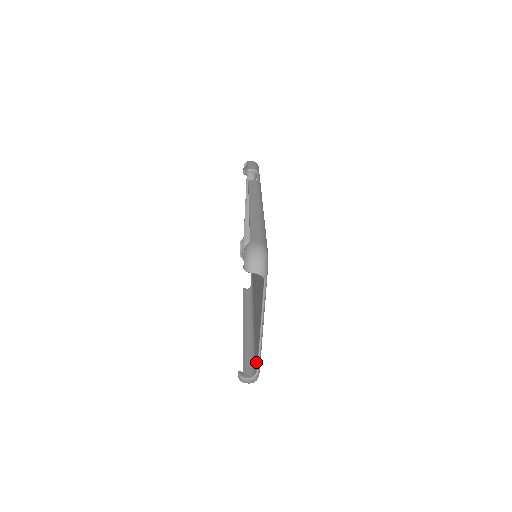
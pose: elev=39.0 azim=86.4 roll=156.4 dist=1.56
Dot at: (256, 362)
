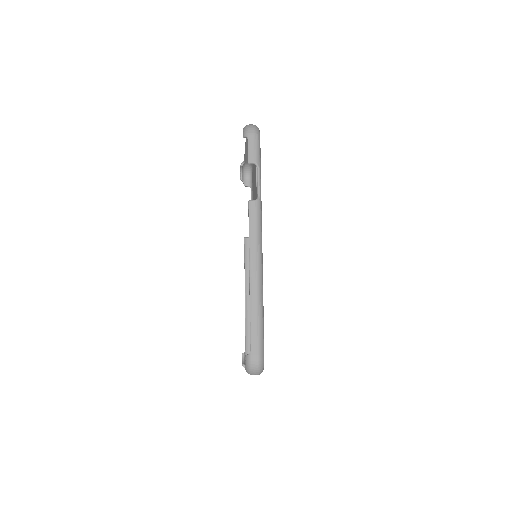
Dot at: occluded
